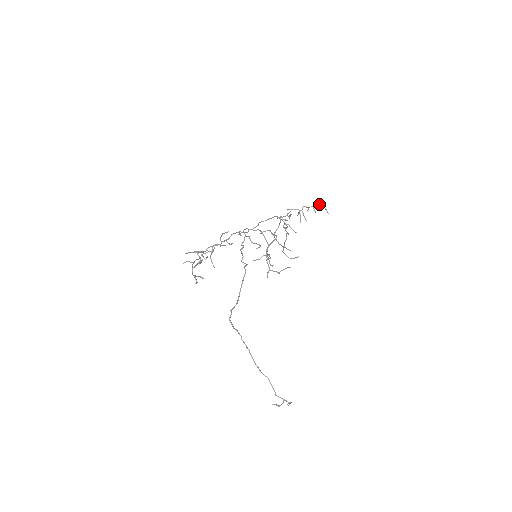
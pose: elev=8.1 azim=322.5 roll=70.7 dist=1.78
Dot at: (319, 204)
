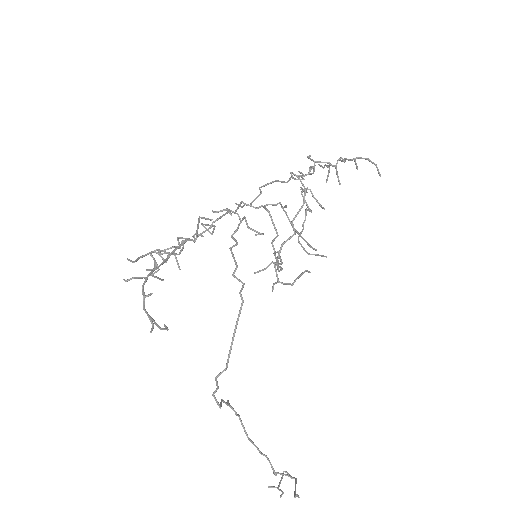
Dot at: (368, 158)
